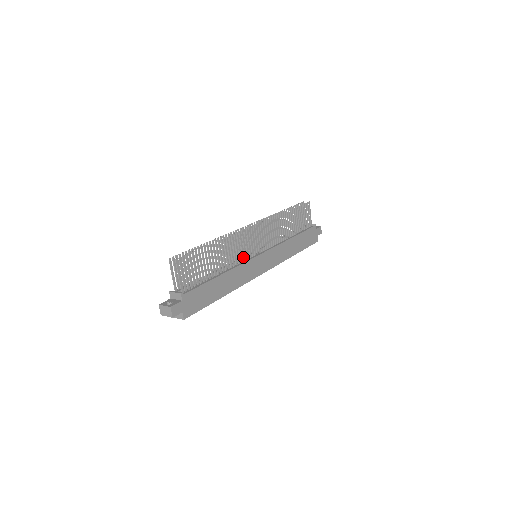
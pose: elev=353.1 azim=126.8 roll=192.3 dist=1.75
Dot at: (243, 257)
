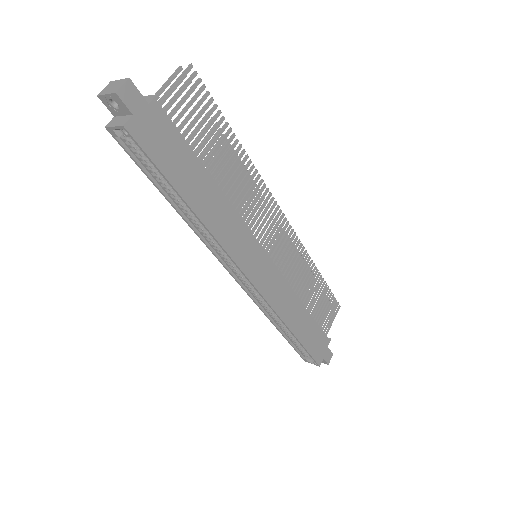
Dot at: (248, 221)
